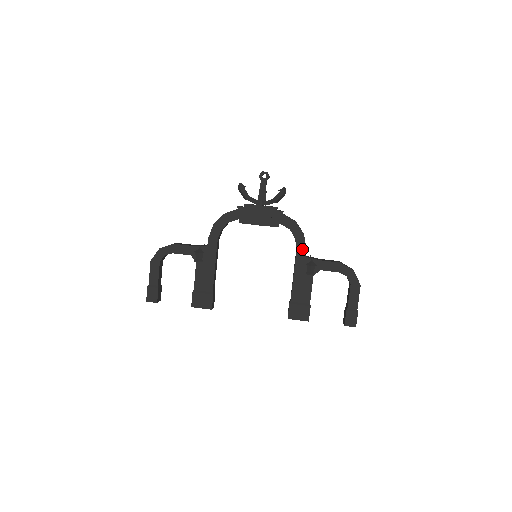
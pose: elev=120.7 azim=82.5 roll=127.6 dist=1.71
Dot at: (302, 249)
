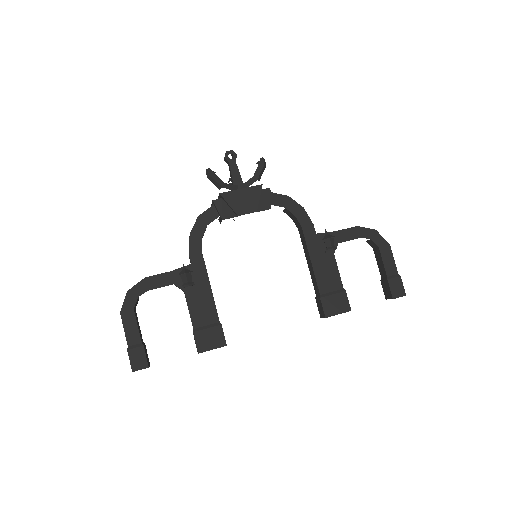
Dot at: (308, 226)
